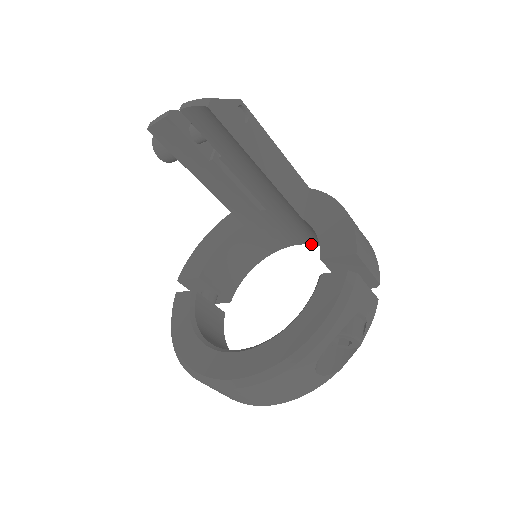
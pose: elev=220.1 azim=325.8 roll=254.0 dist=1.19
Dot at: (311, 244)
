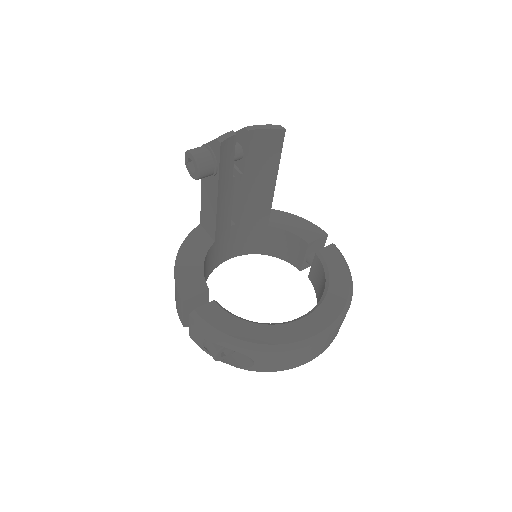
Dot at: occluded
